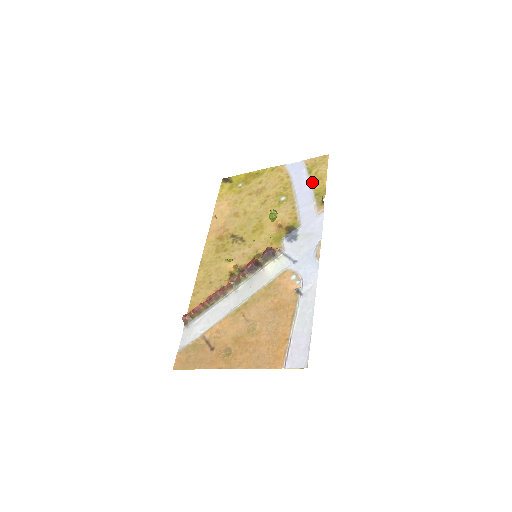
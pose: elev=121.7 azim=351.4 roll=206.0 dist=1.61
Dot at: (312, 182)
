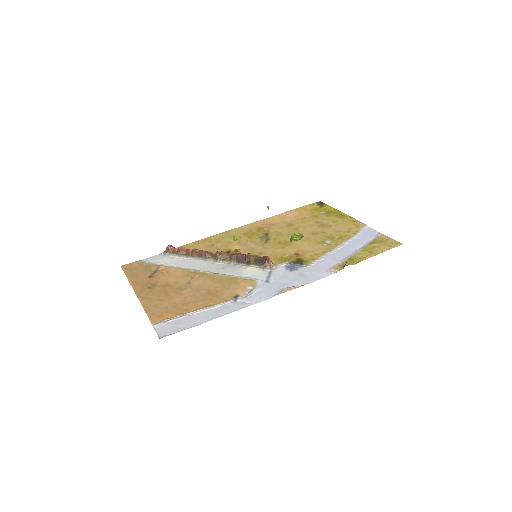
Dot at: (362, 249)
